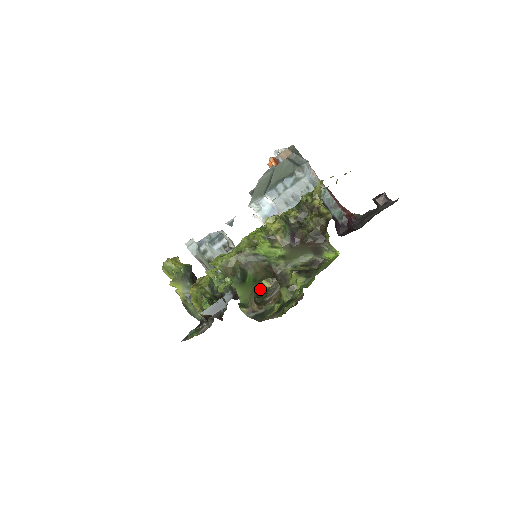
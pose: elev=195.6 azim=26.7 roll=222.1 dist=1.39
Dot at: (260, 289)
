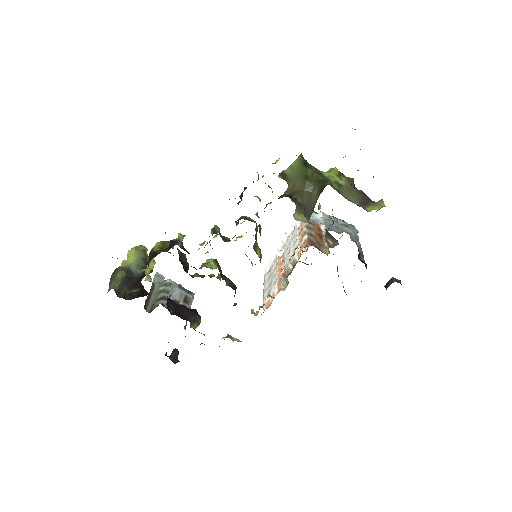
Dot at: occluded
